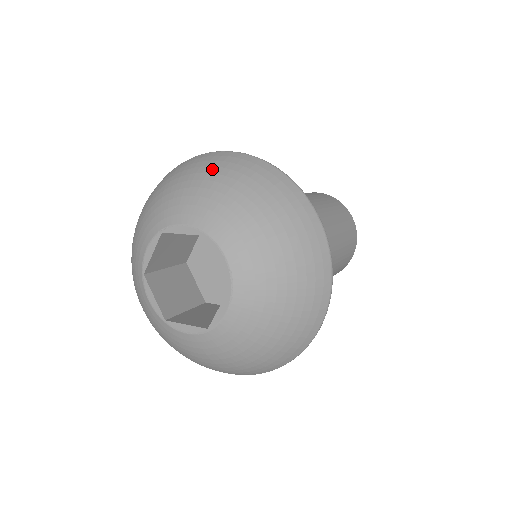
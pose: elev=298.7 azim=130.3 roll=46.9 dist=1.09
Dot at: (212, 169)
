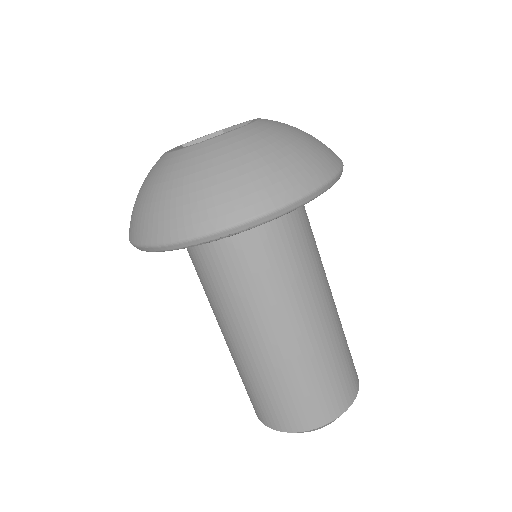
Dot at: occluded
